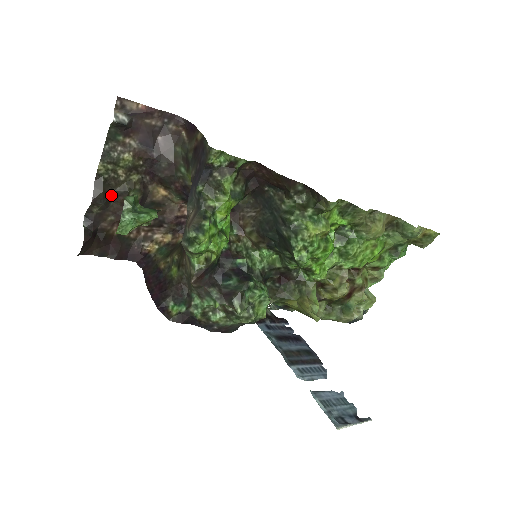
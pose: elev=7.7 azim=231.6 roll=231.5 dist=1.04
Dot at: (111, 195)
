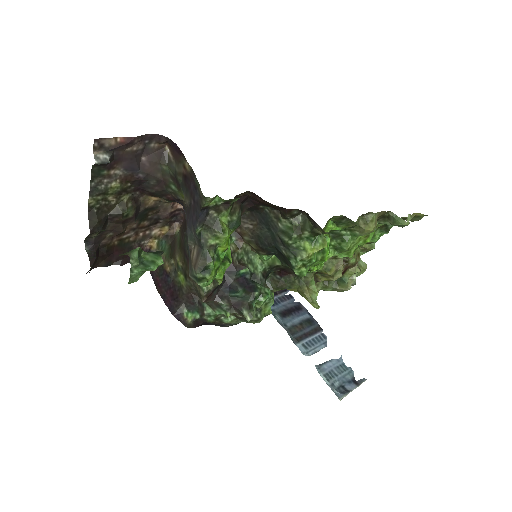
Dot at: (106, 219)
